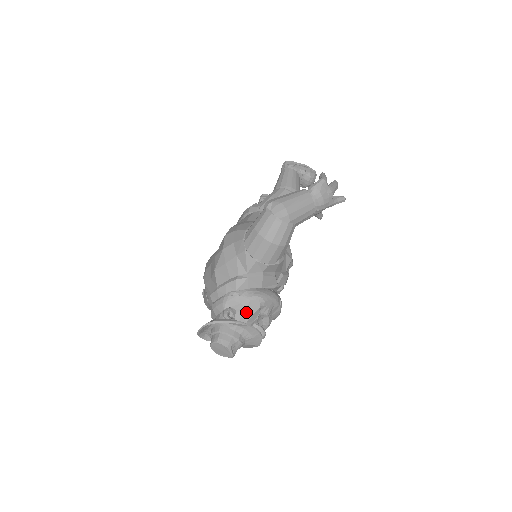
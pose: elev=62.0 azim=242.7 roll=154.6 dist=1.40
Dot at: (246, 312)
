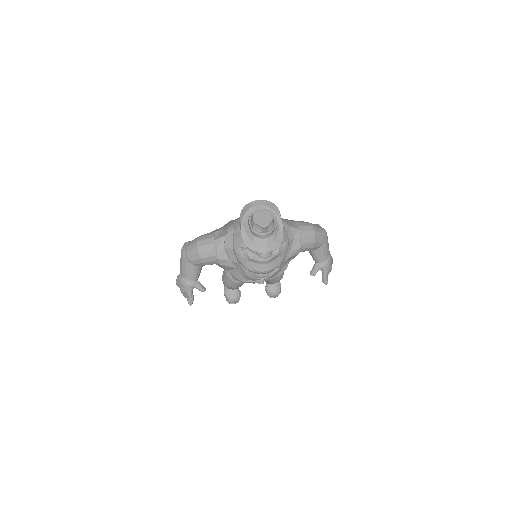
Dot at: occluded
